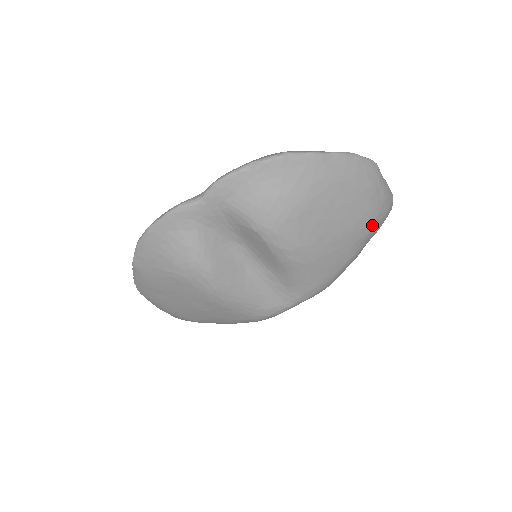
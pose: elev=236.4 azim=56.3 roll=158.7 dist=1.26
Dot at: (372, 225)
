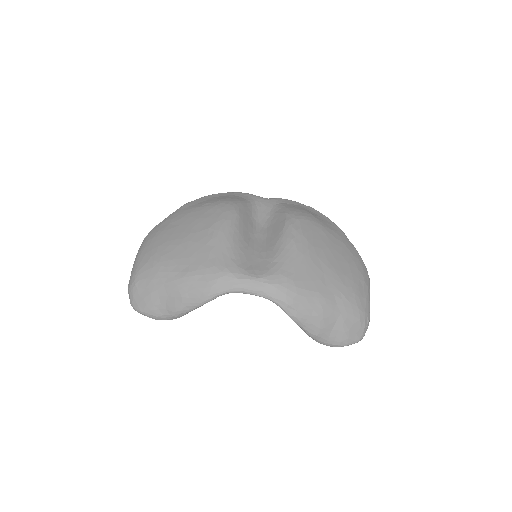
Dot at: (351, 296)
